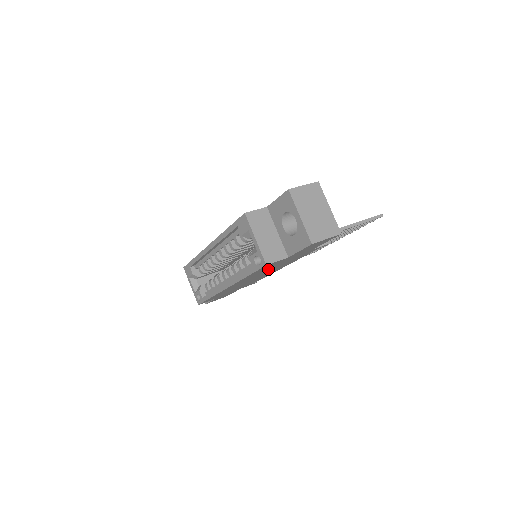
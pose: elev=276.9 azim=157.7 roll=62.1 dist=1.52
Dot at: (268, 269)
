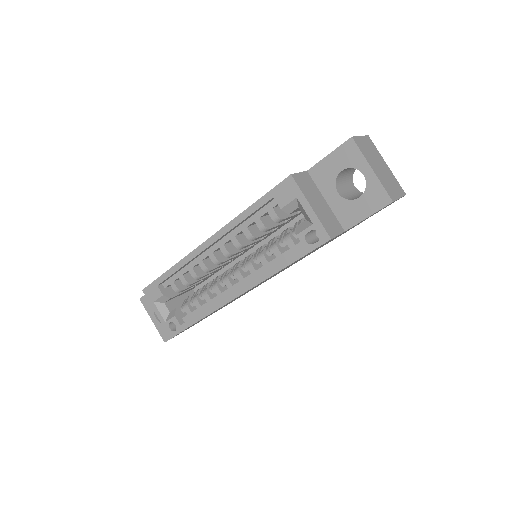
Dot at: occluded
